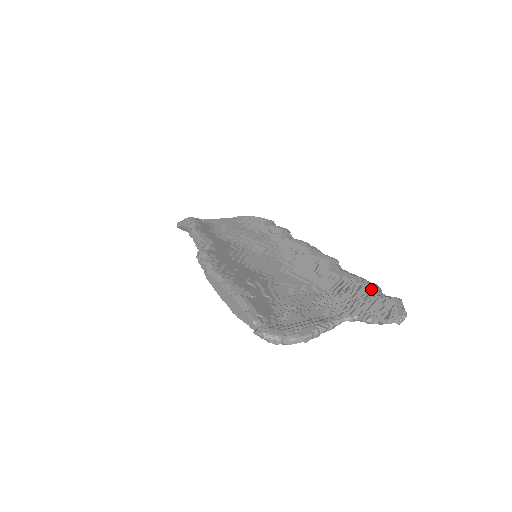
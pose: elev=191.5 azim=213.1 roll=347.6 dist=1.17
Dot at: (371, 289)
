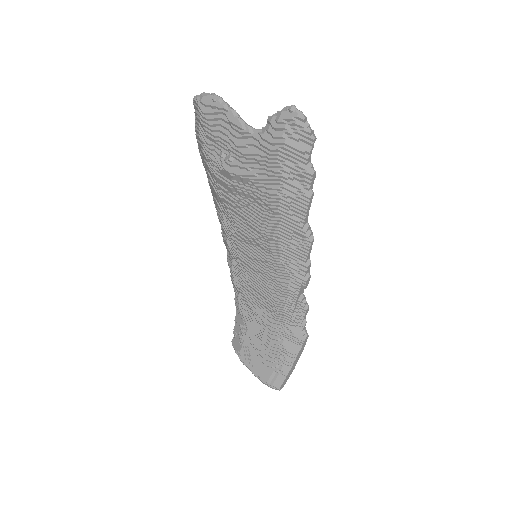
Dot at: occluded
